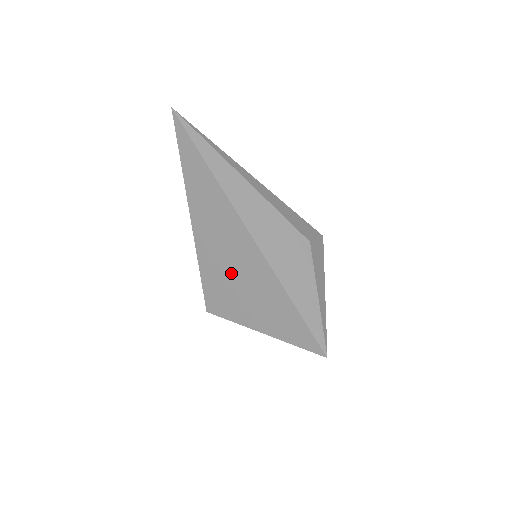
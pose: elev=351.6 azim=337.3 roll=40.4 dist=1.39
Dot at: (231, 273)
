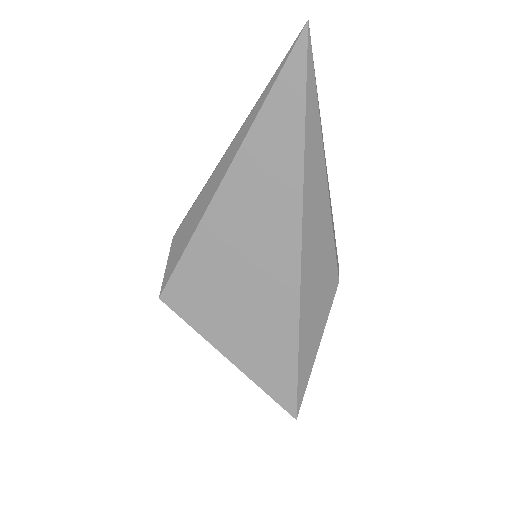
Dot at: (235, 281)
